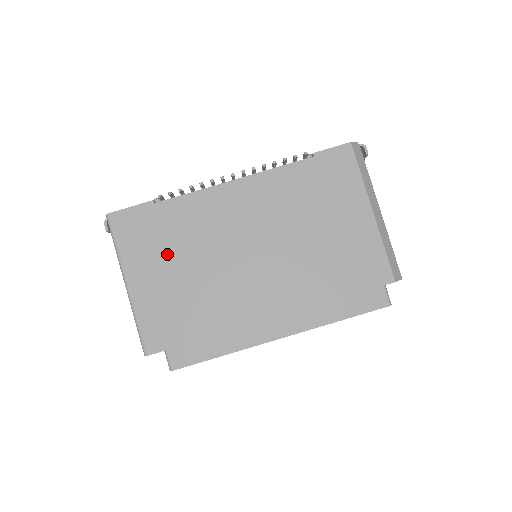
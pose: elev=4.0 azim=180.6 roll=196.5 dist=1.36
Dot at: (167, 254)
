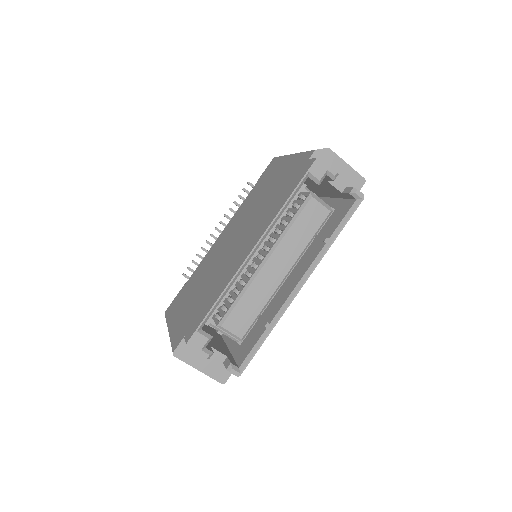
Dot at: (189, 294)
